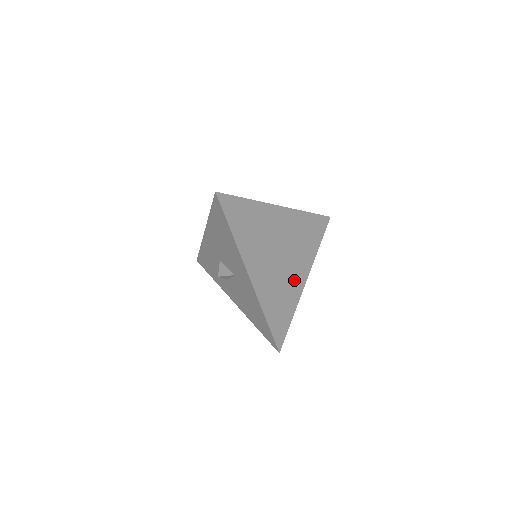
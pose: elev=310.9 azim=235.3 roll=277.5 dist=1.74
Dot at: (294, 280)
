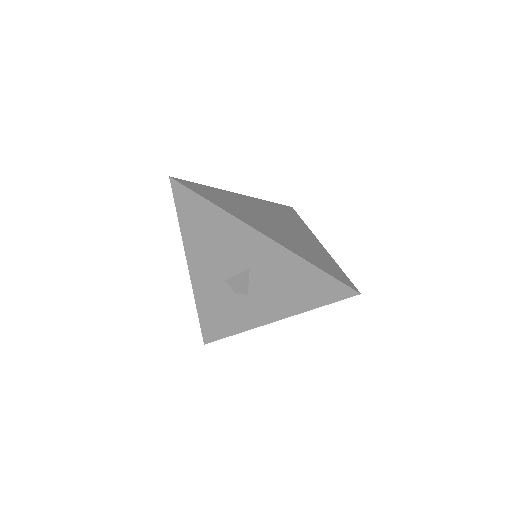
Dot at: (309, 242)
